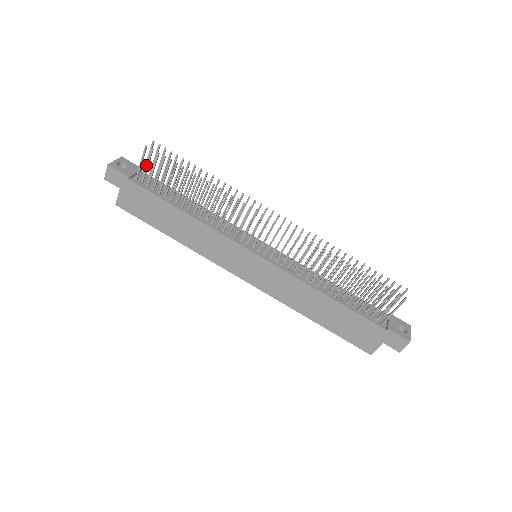
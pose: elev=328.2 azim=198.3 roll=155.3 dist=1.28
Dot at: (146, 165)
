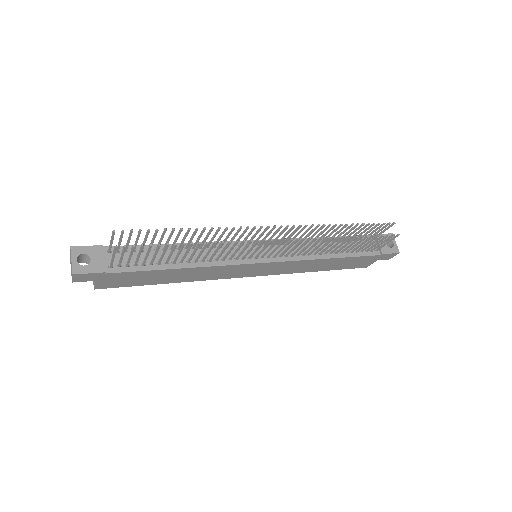
Dot at: (121, 257)
